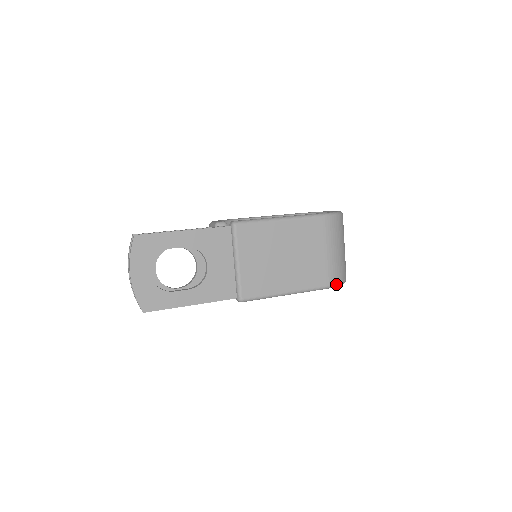
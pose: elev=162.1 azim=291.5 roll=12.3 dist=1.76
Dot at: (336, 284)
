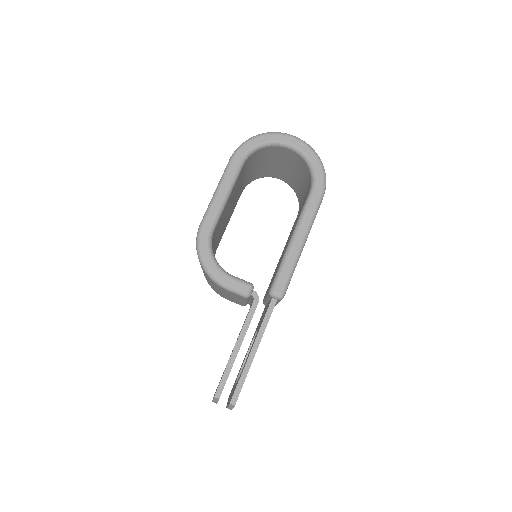
Dot at: occluded
